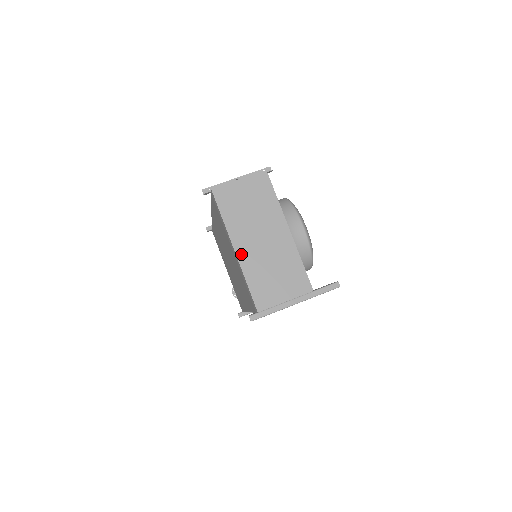
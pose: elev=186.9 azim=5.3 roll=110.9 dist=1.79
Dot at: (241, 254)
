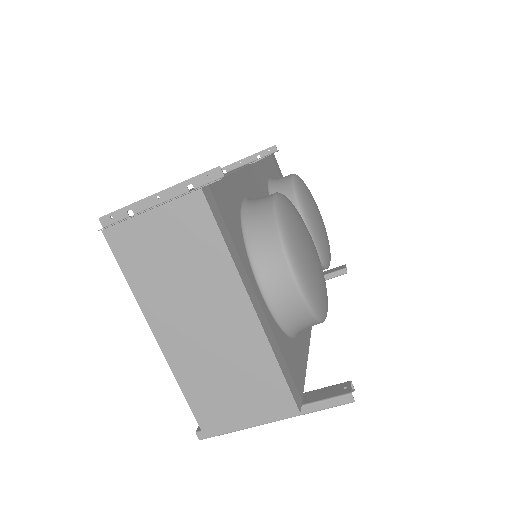
Dot at: (168, 346)
